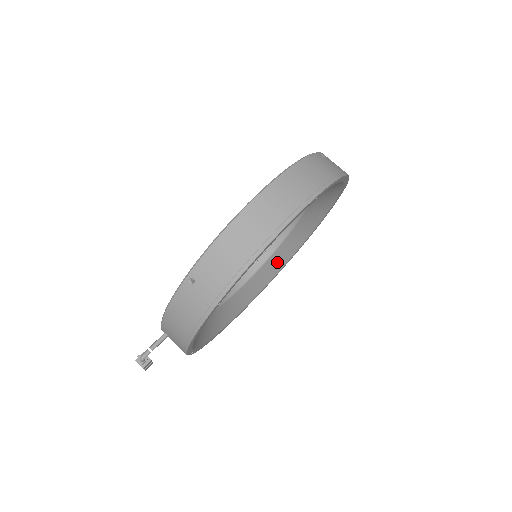
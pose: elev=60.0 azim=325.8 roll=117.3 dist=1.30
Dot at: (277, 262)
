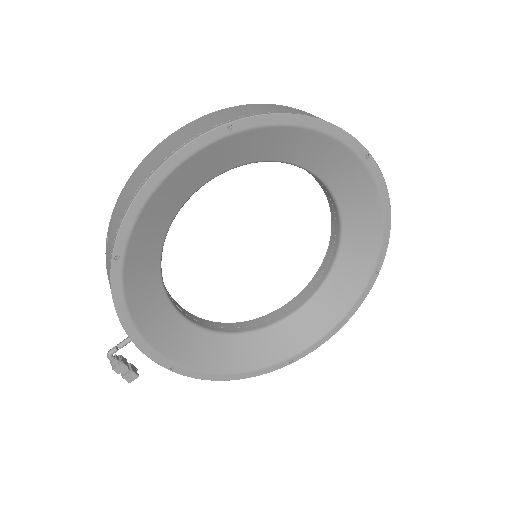
Dot at: (340, 295)
